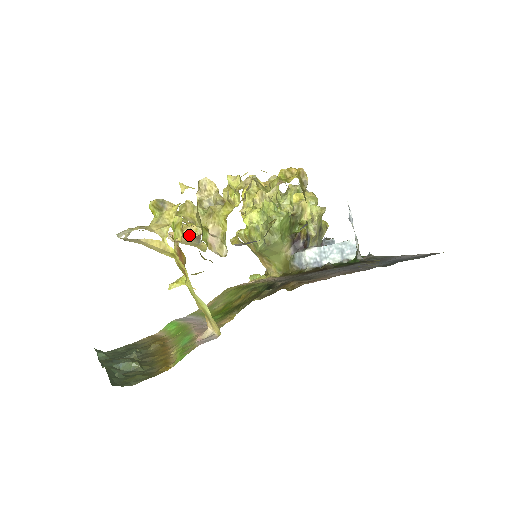
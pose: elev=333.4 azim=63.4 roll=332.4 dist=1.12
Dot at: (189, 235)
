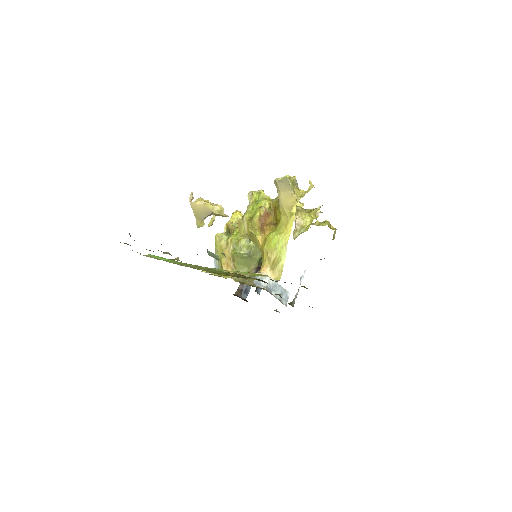
Dot at: (209, 209)
